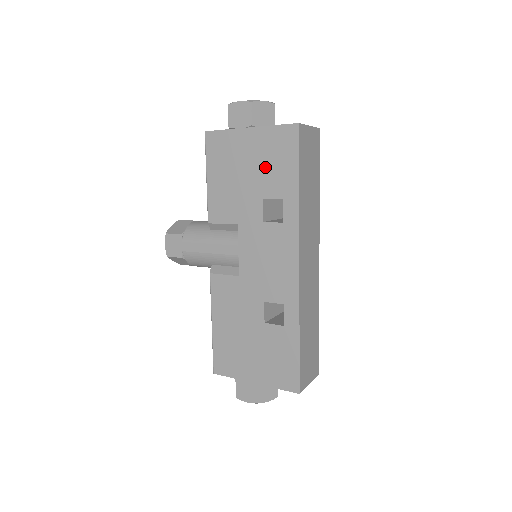
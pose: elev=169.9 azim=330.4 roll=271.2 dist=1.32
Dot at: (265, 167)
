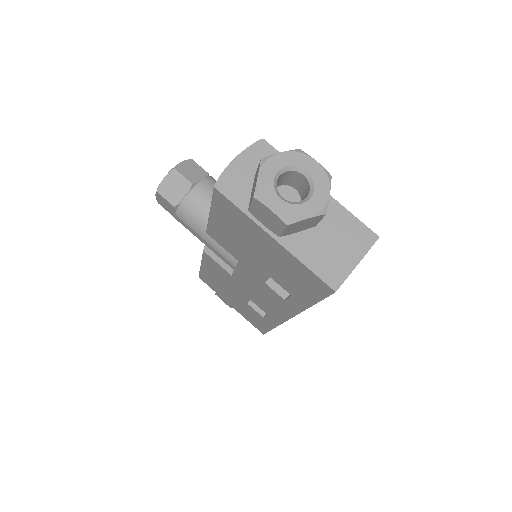
Dot at: (281, 270)
